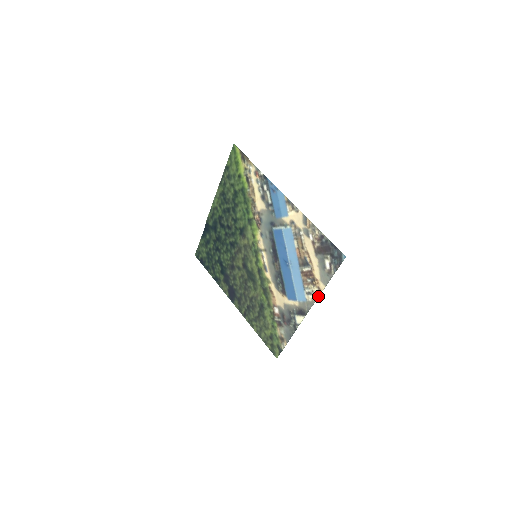
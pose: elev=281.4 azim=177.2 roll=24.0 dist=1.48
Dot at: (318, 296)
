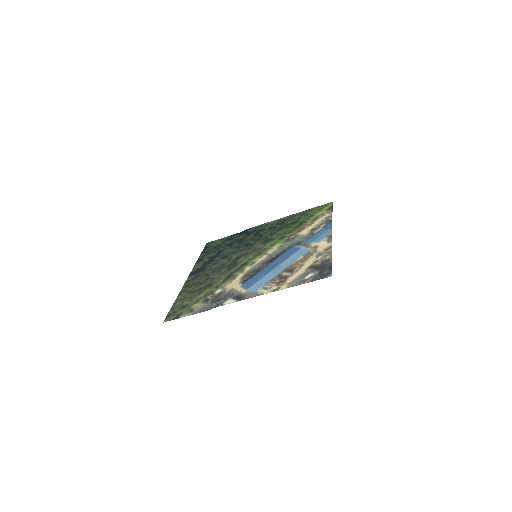
Dot at: occluded
